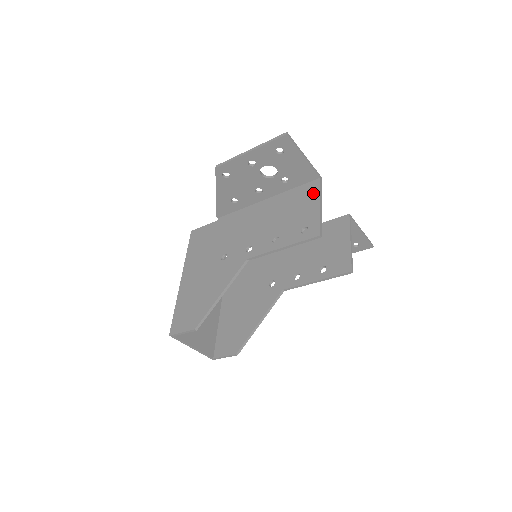
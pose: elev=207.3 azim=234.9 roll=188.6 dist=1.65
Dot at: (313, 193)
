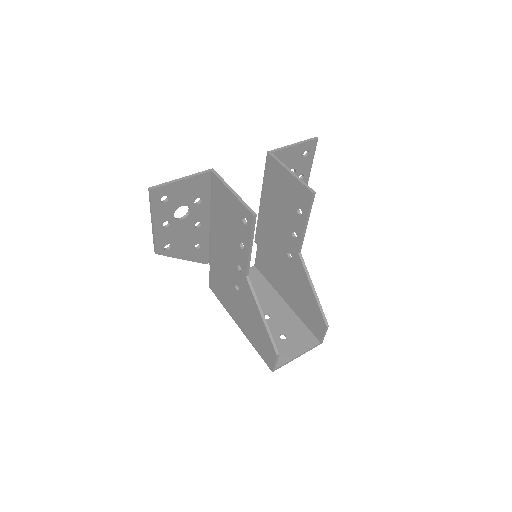
Dot at: (220, 188)
